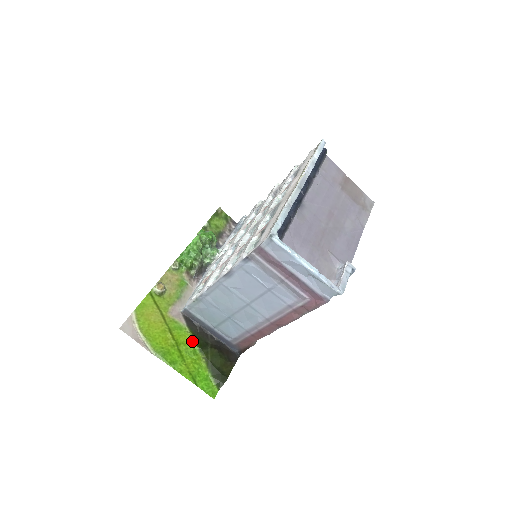
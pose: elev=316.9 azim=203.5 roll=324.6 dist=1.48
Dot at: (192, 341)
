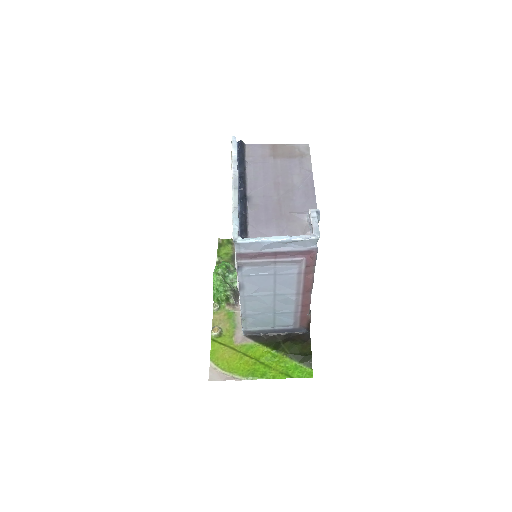
Dot at: (266, 349)
